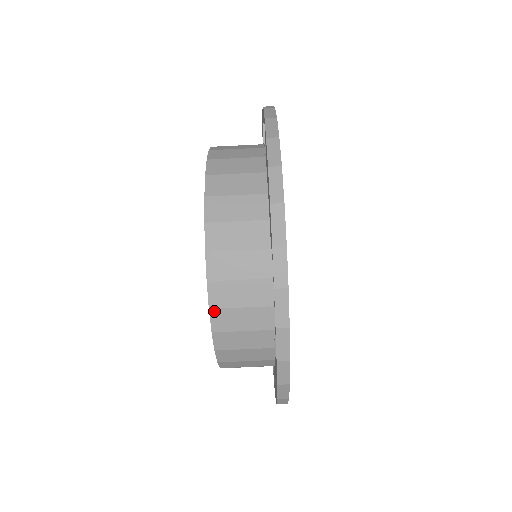
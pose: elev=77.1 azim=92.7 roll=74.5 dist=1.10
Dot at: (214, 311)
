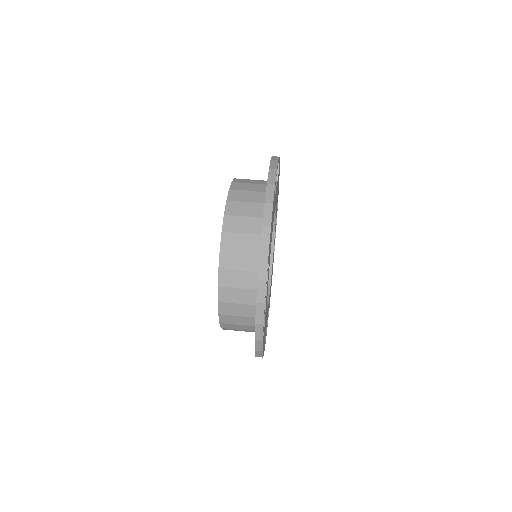
Dot at: (234, 183)
